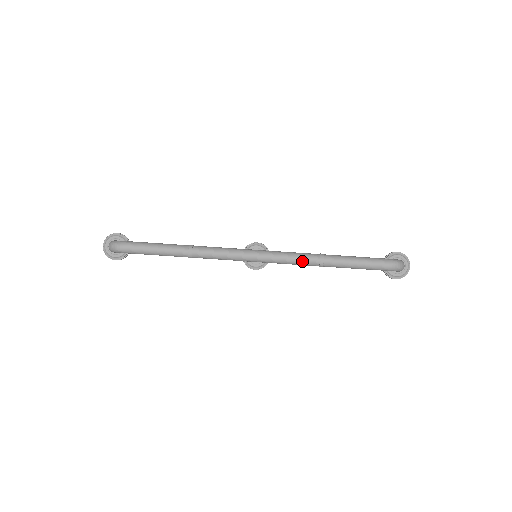
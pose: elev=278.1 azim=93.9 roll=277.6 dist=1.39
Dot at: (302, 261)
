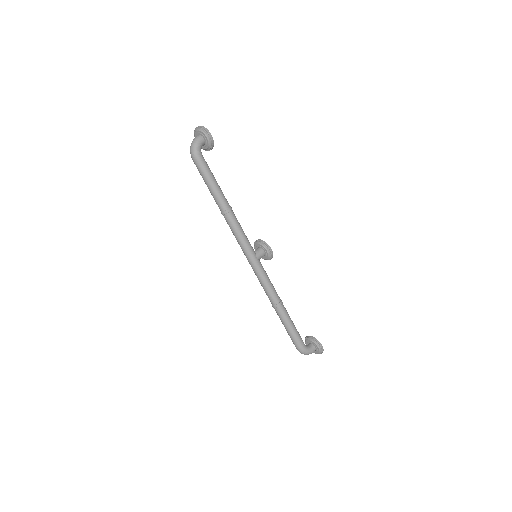
Dot at: (266, 293)
